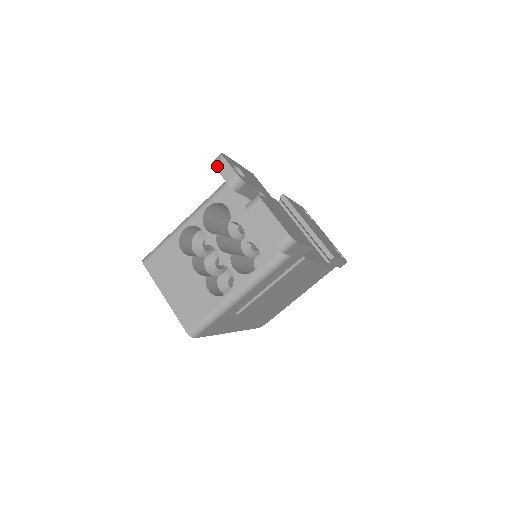
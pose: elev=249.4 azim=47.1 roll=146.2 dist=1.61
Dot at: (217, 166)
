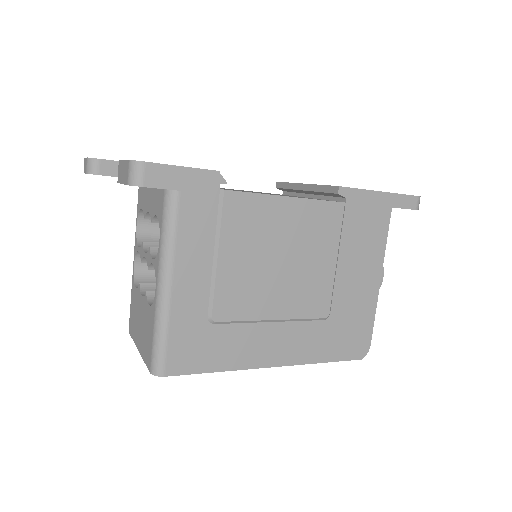
Dot at: (84, 170)
